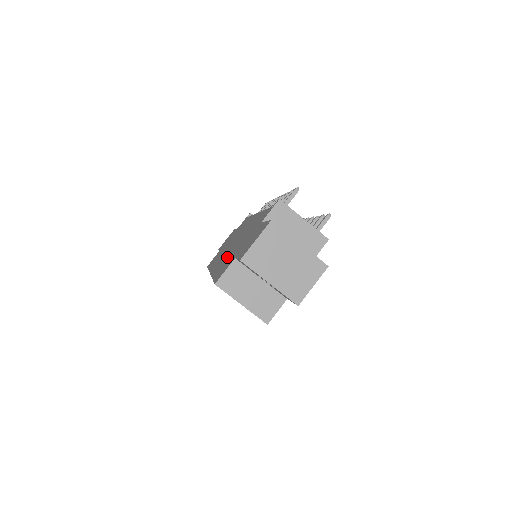
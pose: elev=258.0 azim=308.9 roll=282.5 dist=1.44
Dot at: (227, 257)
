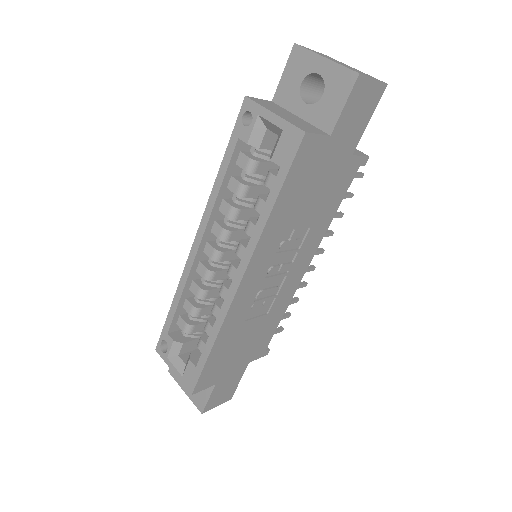
Dot at: occluded
